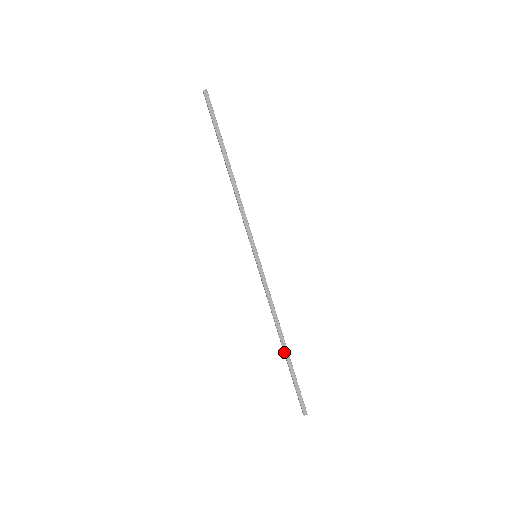
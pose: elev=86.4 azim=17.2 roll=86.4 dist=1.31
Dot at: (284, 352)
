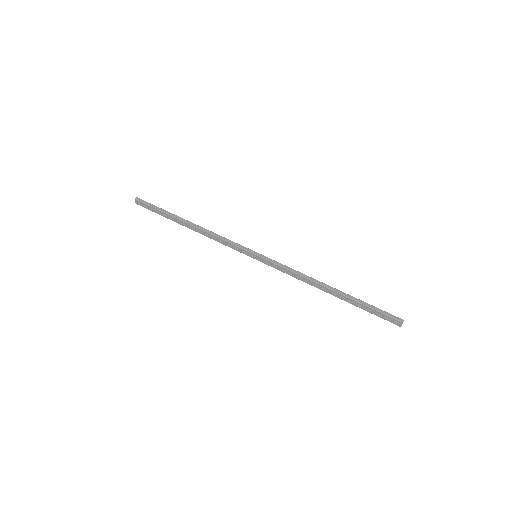
Dot at: (339, 293)
